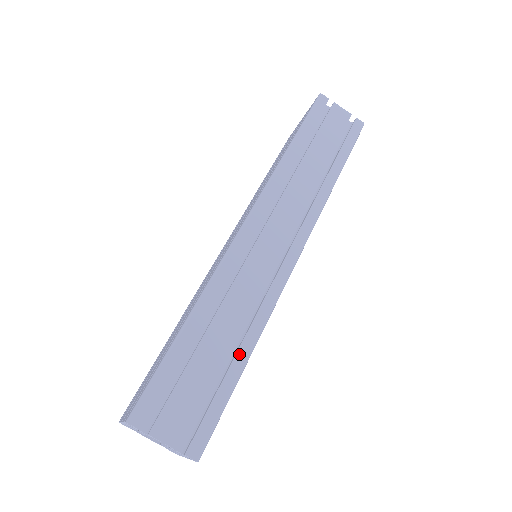
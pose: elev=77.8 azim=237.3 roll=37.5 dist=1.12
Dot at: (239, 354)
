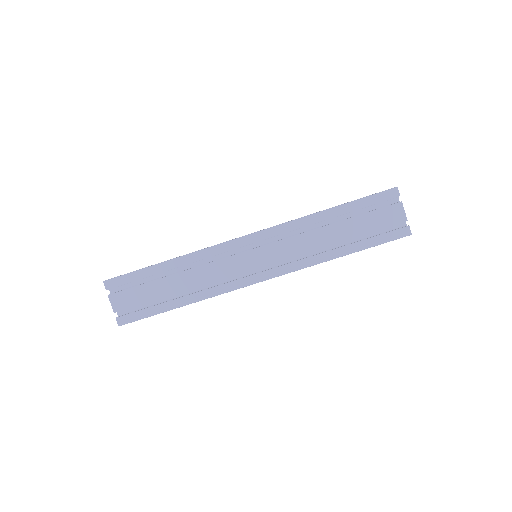
Dot at: (178, 300)
